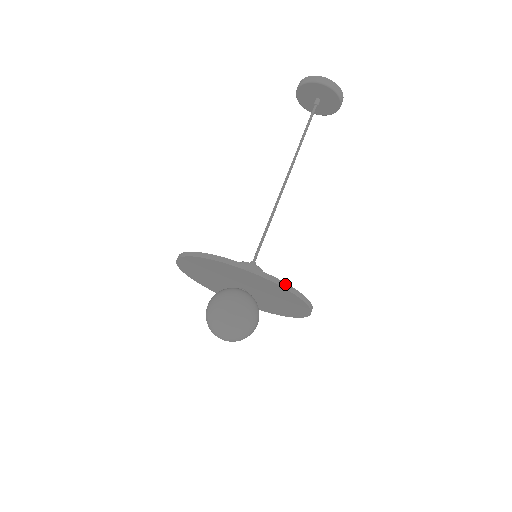
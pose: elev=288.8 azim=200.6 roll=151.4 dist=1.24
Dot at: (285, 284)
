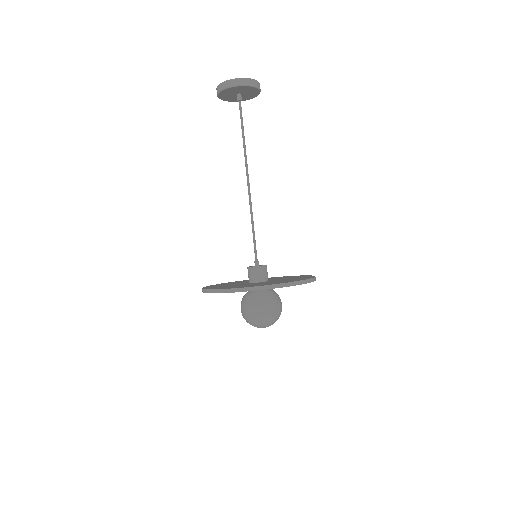
Dot at: (245, 288)
